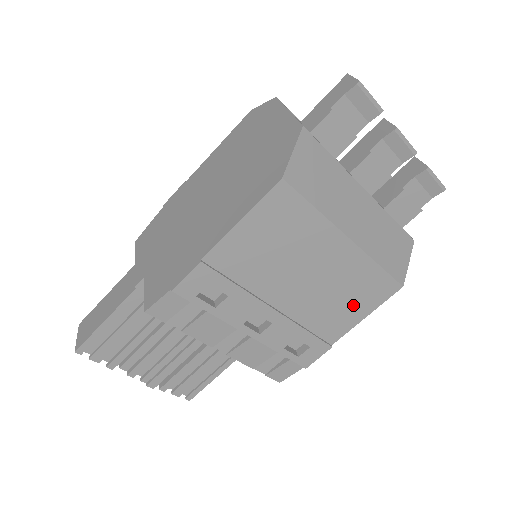
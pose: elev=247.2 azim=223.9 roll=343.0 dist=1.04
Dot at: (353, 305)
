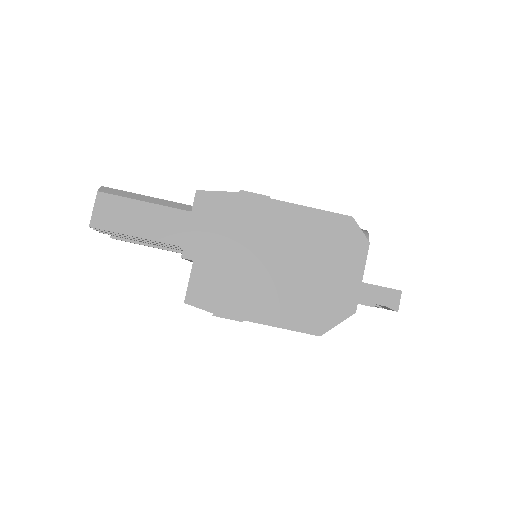
Dot at: occluded
